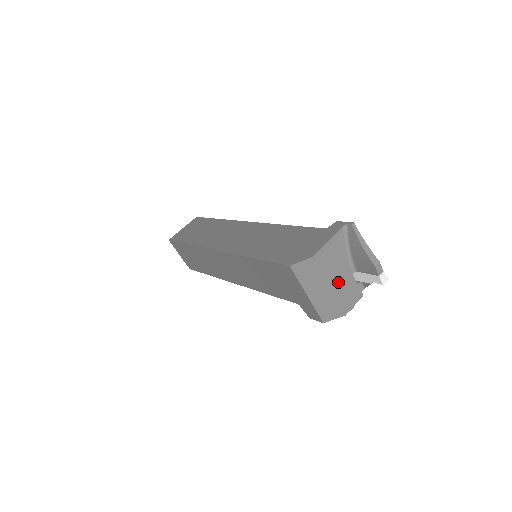
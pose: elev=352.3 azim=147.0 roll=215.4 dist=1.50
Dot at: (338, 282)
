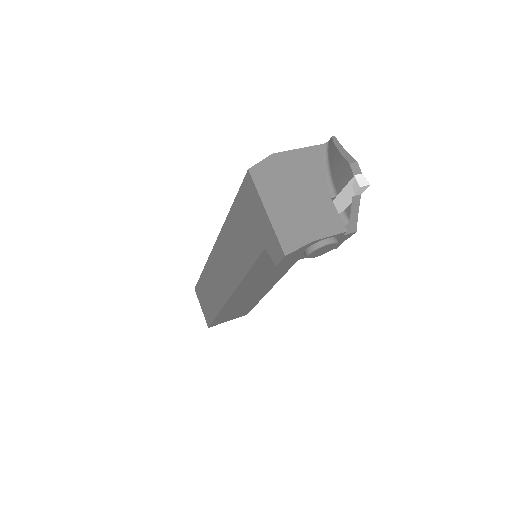
Dot at: (307, 197)
